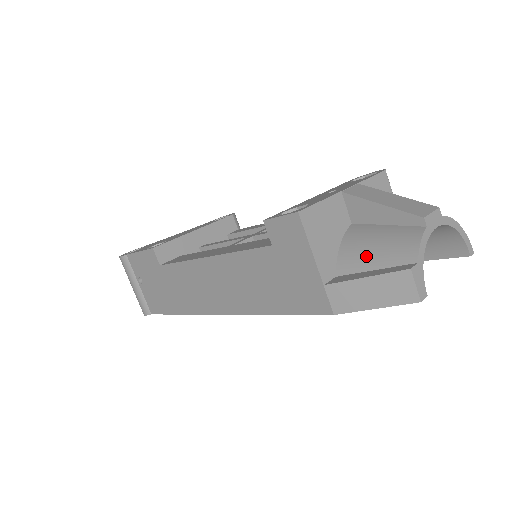
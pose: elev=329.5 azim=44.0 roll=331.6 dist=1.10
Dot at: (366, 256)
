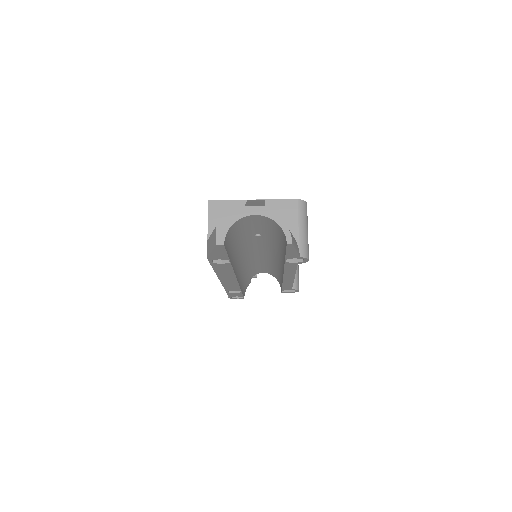
Dot at: occluded
